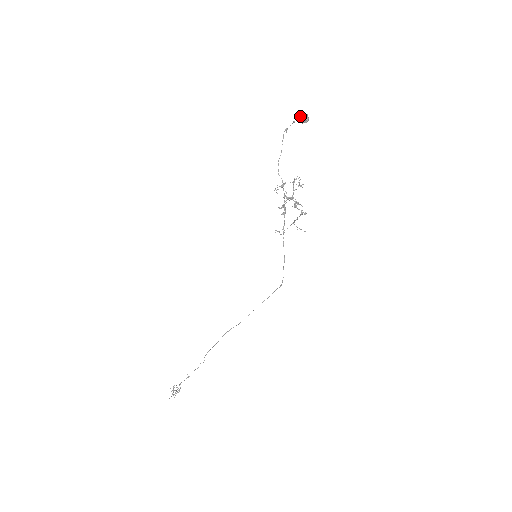
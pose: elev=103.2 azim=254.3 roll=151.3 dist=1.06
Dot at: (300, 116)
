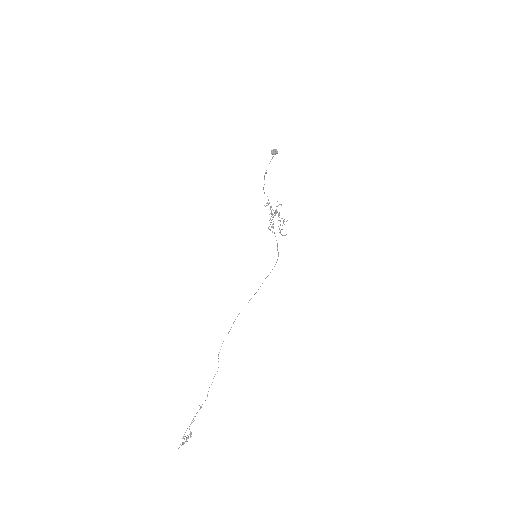
Dot at: (273, 150)
